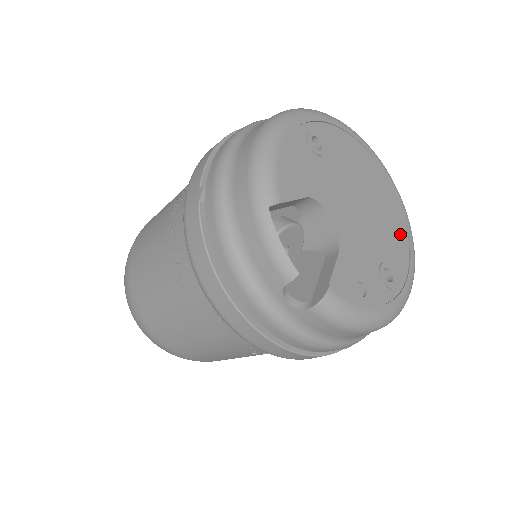
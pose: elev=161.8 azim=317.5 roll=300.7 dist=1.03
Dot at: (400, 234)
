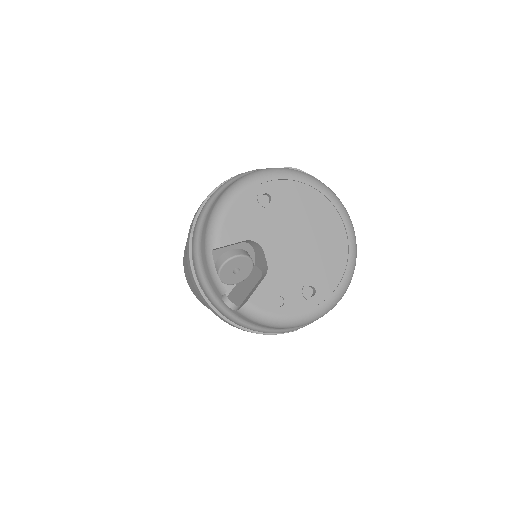
Dot at: (338, 259)
